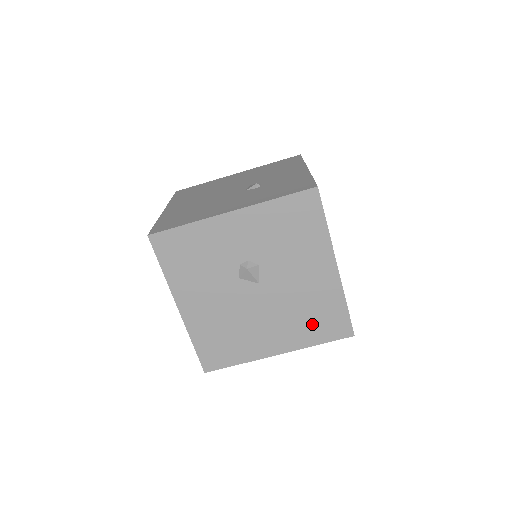
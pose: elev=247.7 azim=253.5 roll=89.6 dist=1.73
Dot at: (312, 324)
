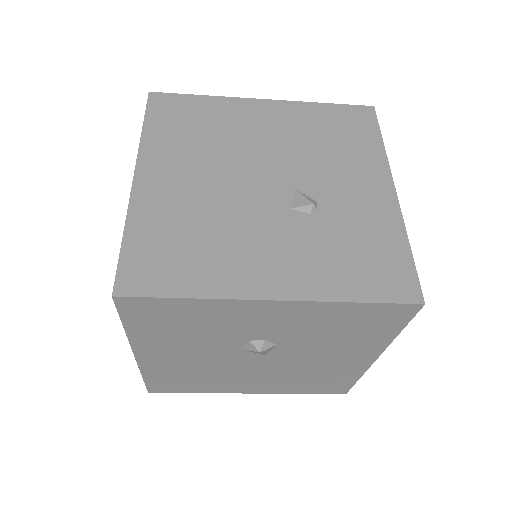
Dot at: (306, 384)
